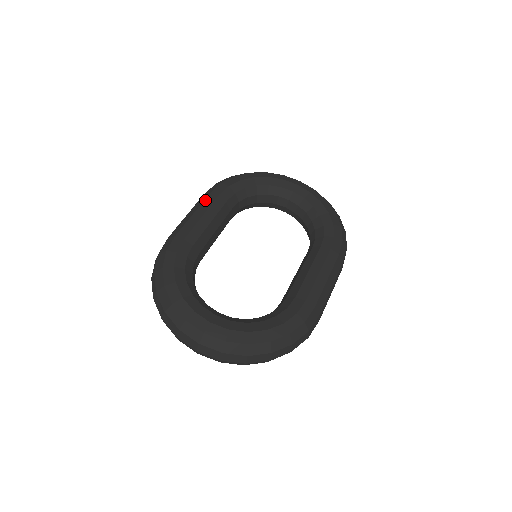
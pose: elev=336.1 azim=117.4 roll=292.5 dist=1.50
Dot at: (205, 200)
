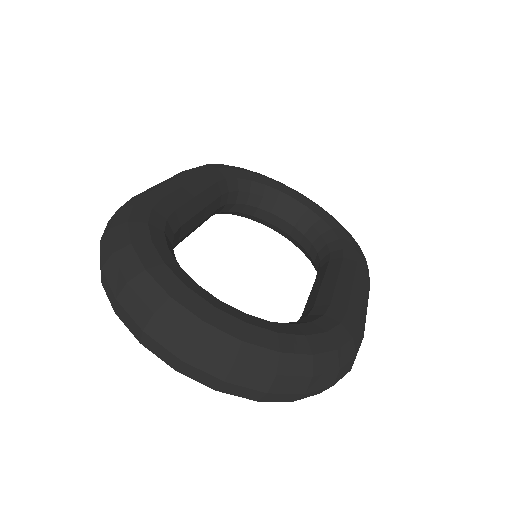
Dot at: (188, 172)
